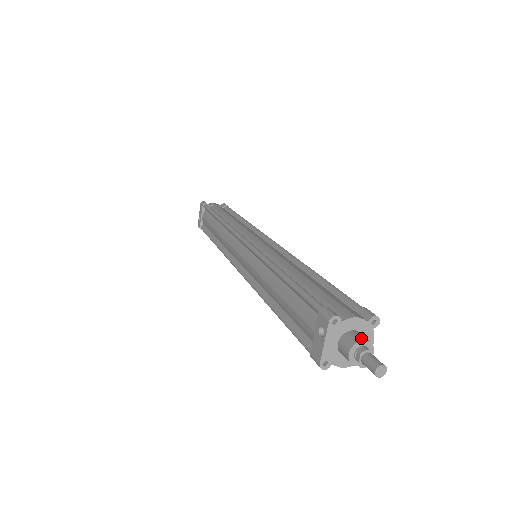
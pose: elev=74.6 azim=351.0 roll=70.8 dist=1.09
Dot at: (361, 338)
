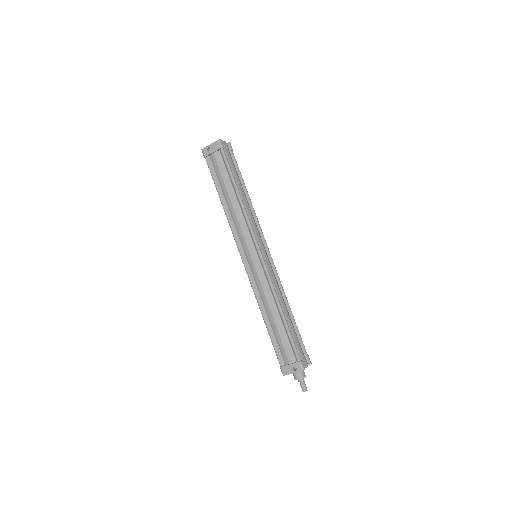
Dot at: (305, 375)
